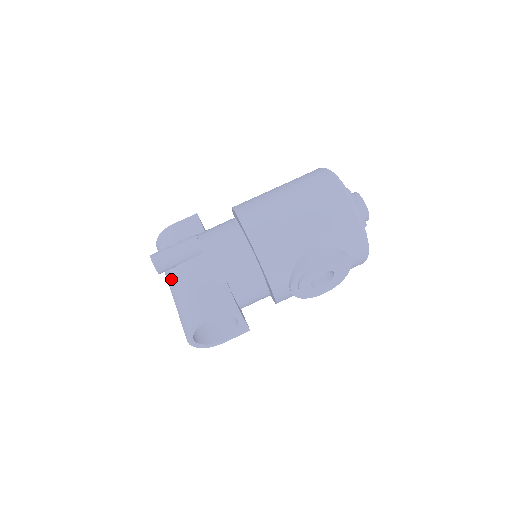
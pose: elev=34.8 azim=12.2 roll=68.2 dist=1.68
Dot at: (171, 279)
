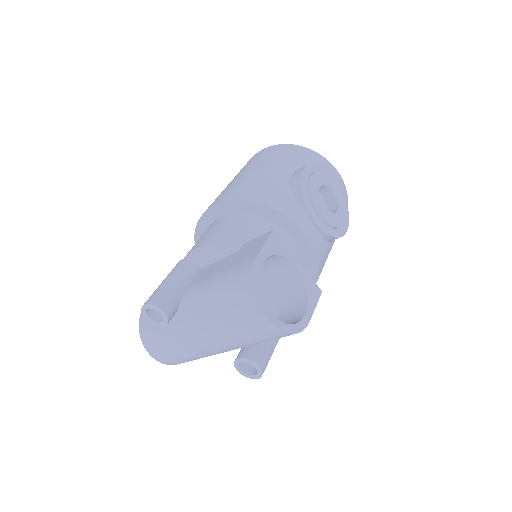
Dot at: (186, 314)
